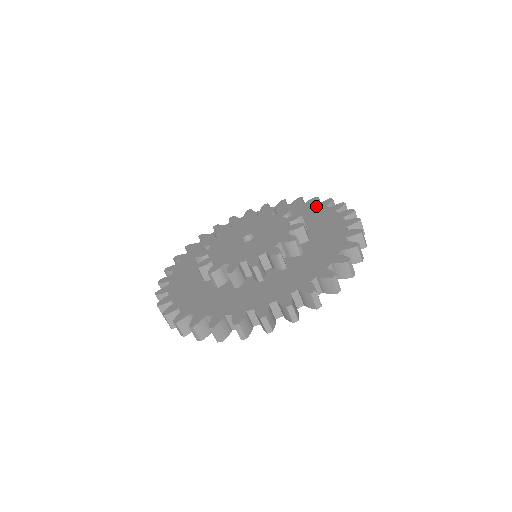
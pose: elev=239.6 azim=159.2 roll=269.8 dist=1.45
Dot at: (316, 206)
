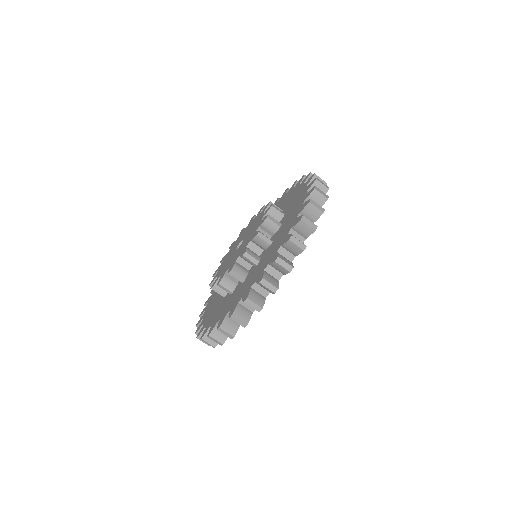
Dot at: (287, 194)
